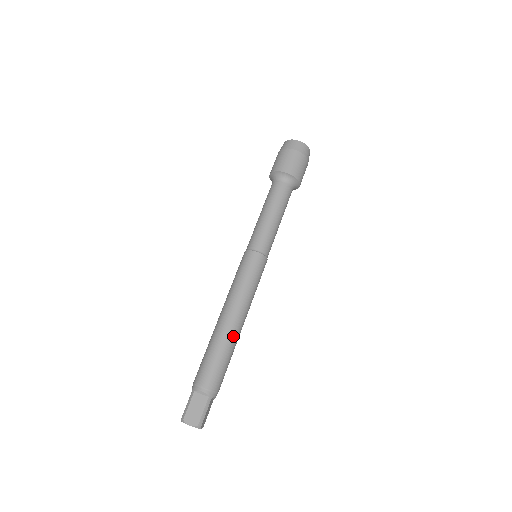
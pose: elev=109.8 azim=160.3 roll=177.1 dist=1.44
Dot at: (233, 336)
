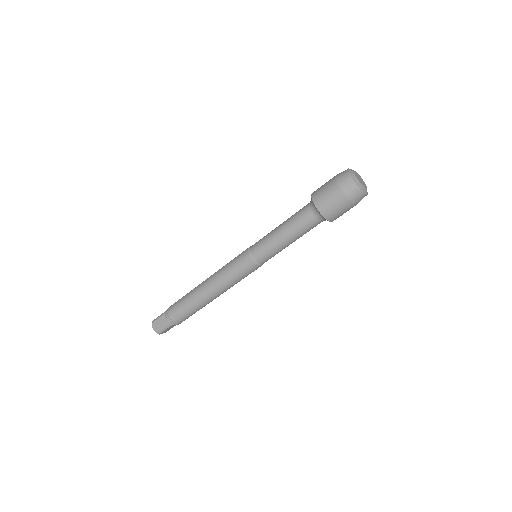
Dot at: occluded
